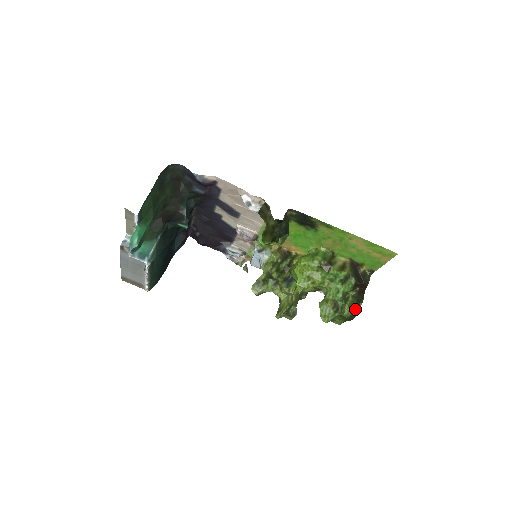
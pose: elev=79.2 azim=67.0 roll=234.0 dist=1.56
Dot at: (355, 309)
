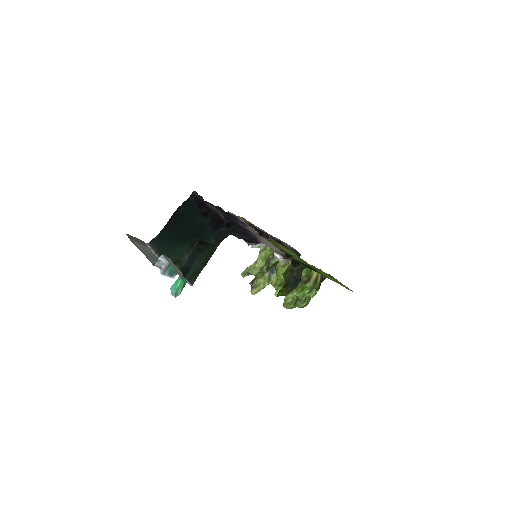
Dot at: (308, 303)
